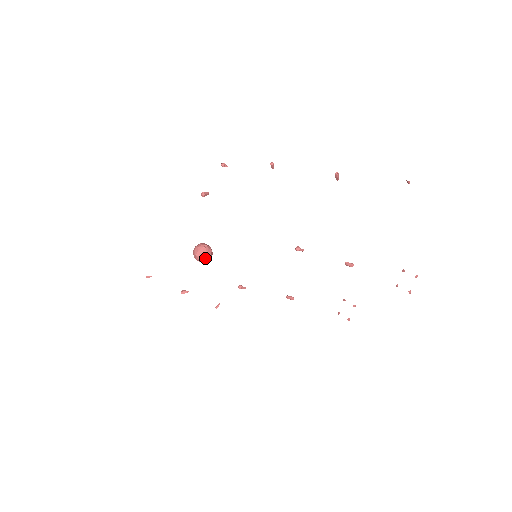
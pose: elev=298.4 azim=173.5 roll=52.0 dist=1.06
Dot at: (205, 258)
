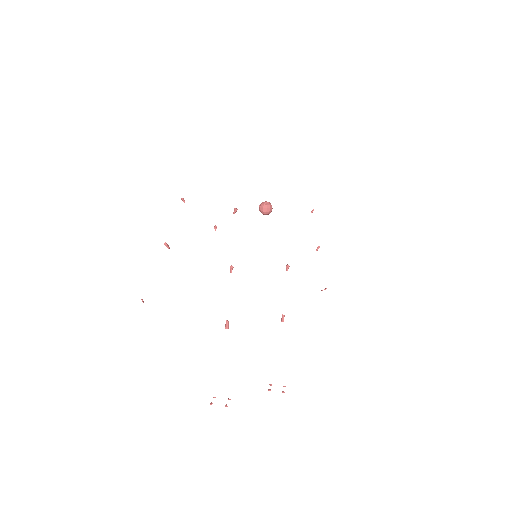
Dot at: (272, 208)
